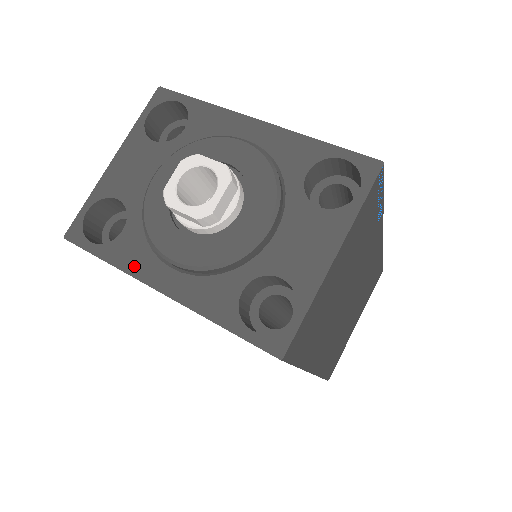
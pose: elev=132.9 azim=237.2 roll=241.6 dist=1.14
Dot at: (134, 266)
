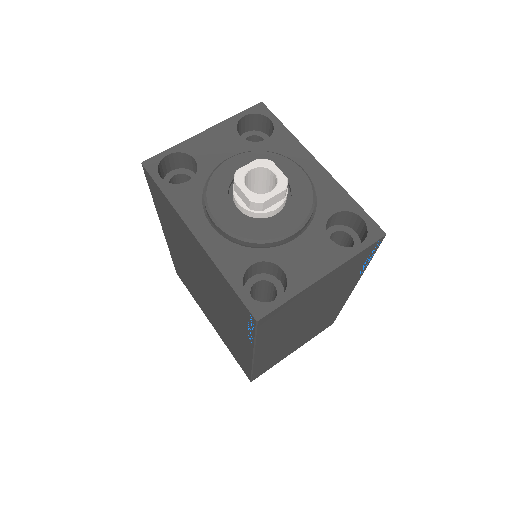
Dot at: (184, 209)
